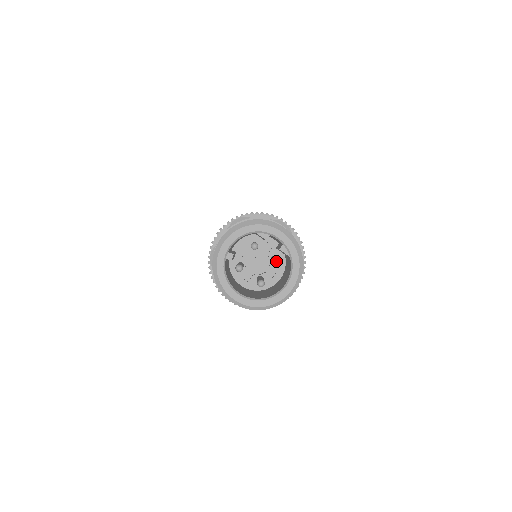
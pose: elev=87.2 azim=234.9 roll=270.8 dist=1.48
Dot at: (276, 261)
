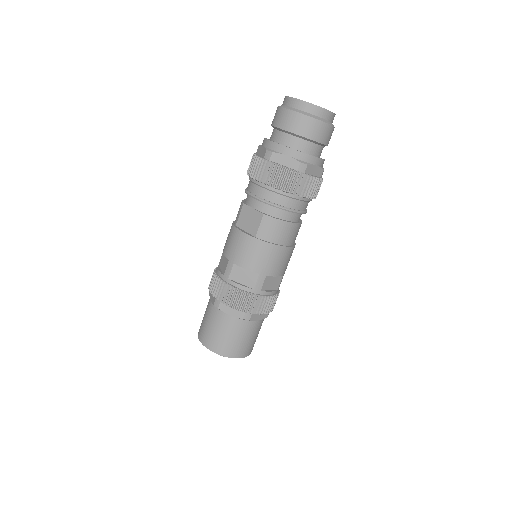
Dot at: occluded
